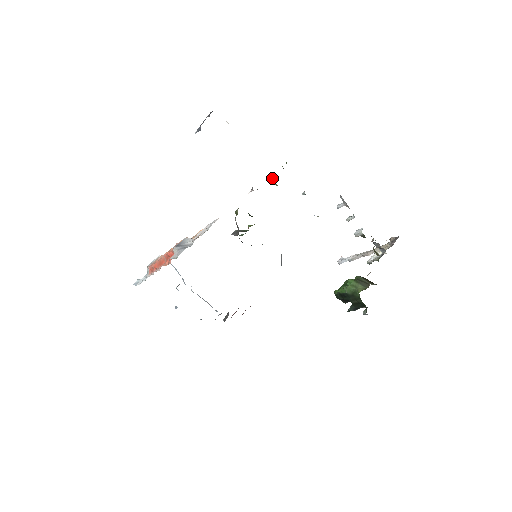
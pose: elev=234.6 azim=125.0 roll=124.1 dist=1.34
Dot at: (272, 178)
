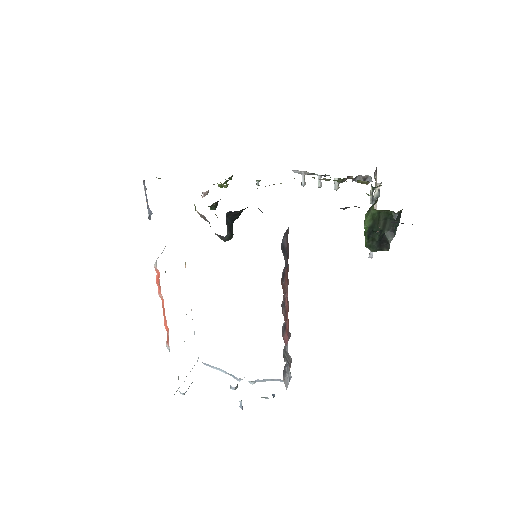
Dot at: (219, 185)
